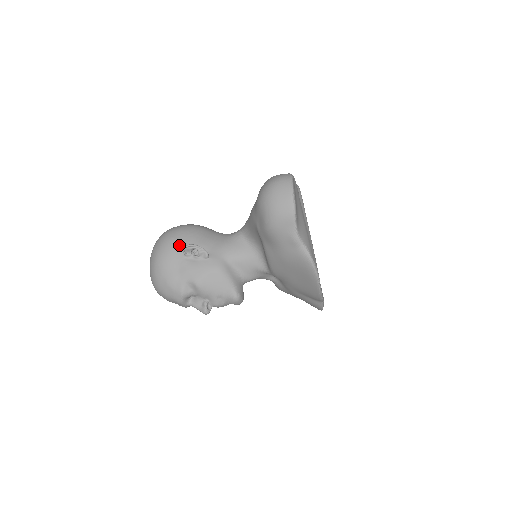
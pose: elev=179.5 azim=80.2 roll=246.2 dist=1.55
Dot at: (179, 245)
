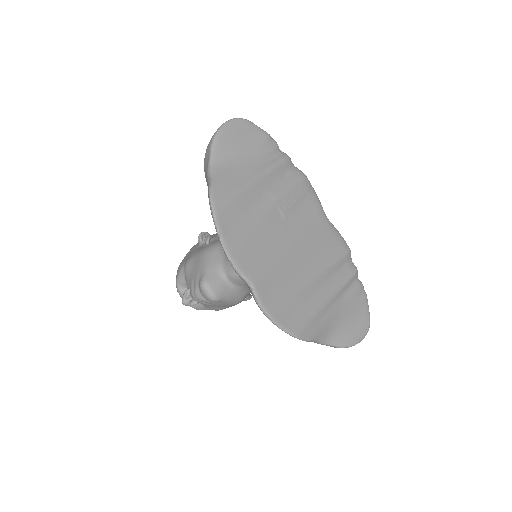
Dot at: occluded
